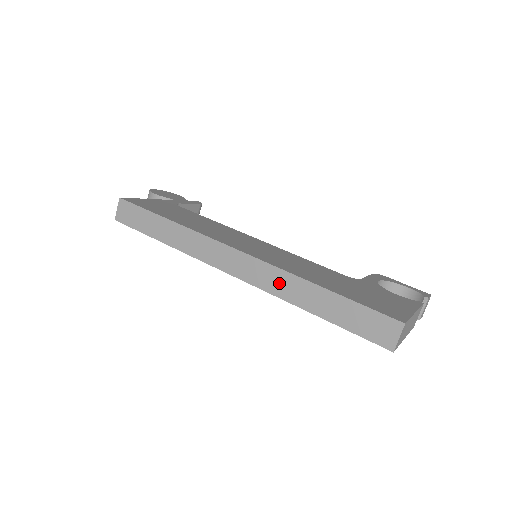
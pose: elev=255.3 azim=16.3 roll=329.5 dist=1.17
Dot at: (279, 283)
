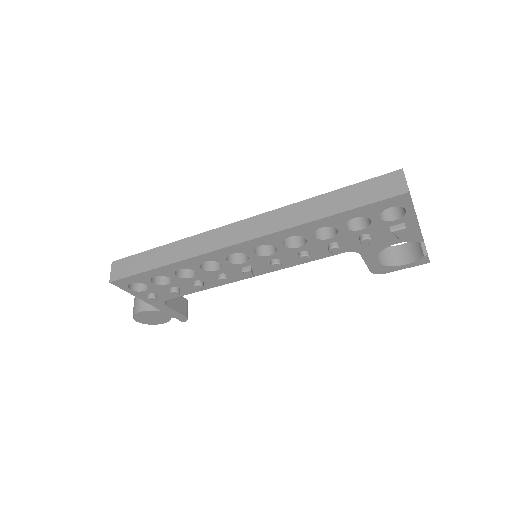
Dot at: (285, 217)
